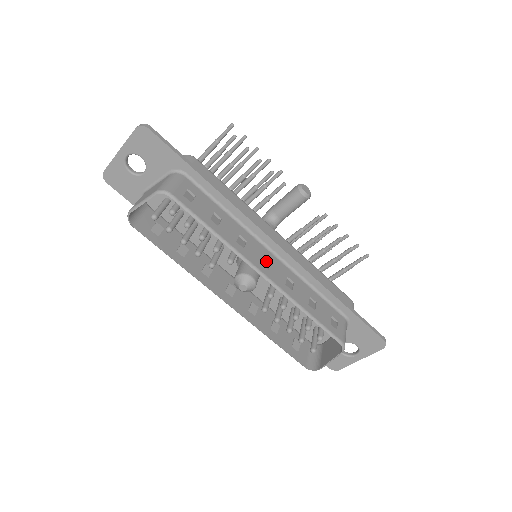
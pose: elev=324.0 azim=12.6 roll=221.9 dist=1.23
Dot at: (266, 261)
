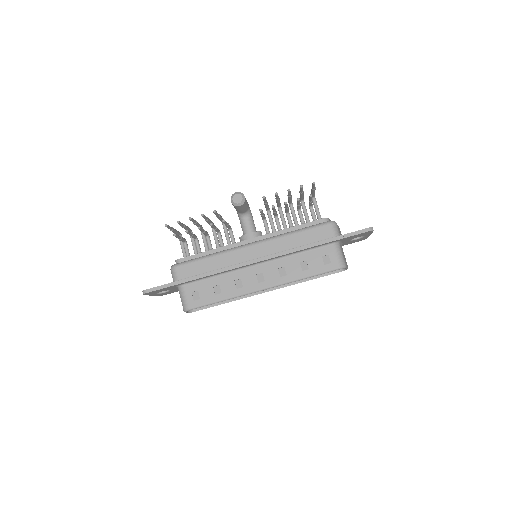
Dot at: (260, 274)
